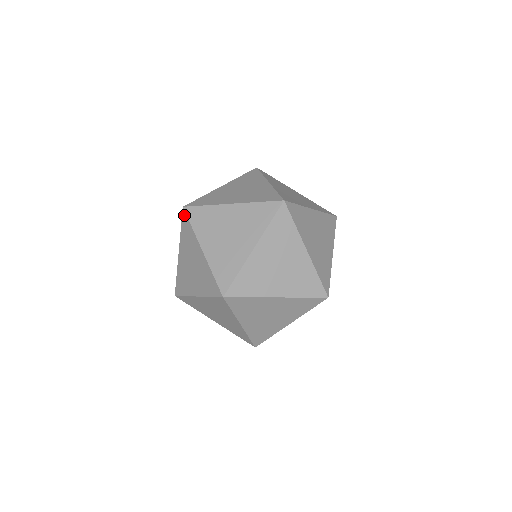
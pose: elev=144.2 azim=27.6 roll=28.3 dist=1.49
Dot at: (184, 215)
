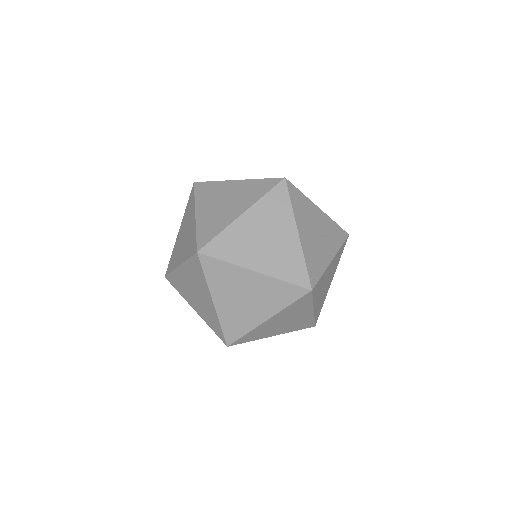
Dot at: occluded
